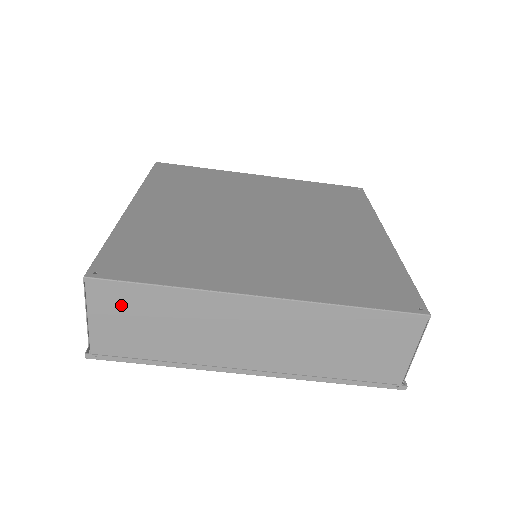
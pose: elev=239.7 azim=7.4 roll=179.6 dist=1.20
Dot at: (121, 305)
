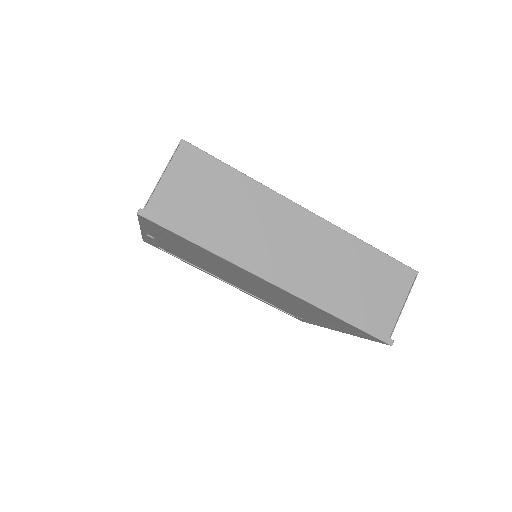
Dot at: (197, 175)
